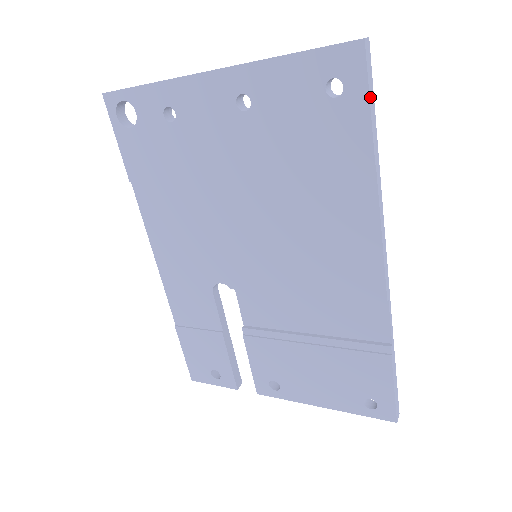
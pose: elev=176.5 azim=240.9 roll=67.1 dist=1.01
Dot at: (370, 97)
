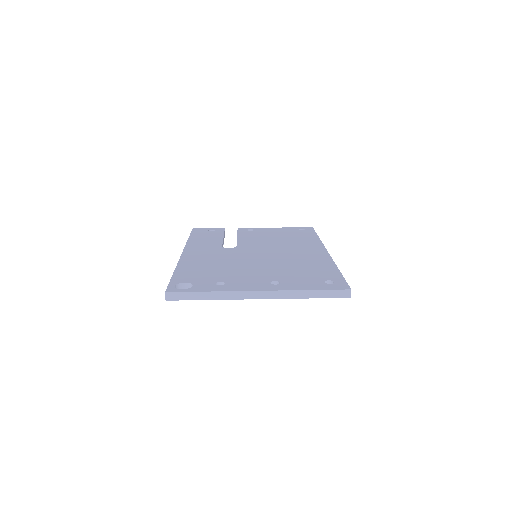
Dot at: occluded
